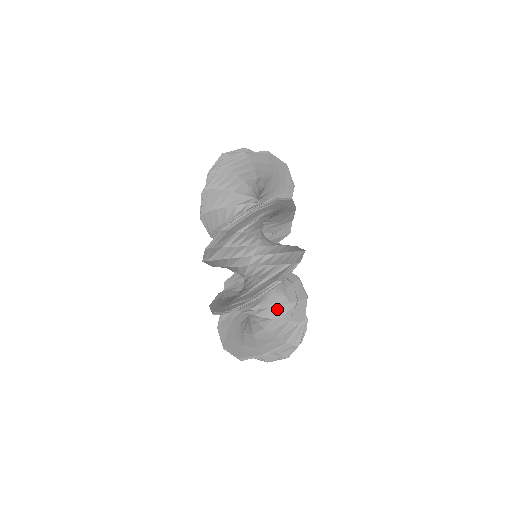
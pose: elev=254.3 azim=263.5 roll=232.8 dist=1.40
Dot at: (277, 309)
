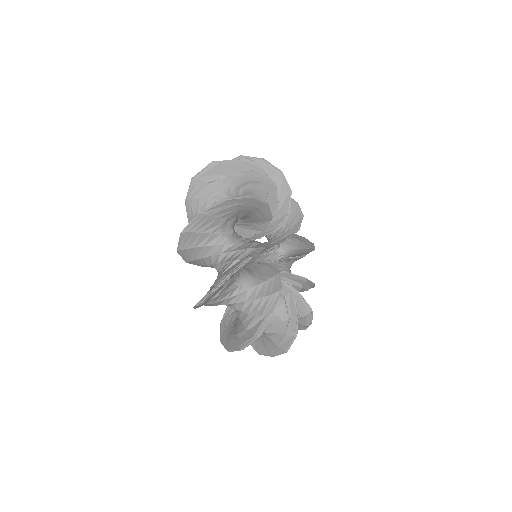
Dot at: (273, 326)
